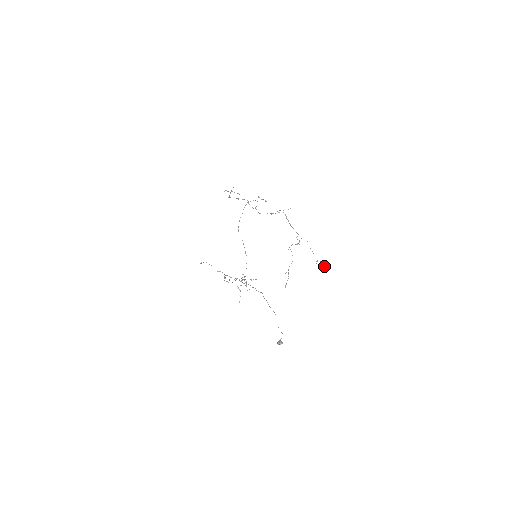
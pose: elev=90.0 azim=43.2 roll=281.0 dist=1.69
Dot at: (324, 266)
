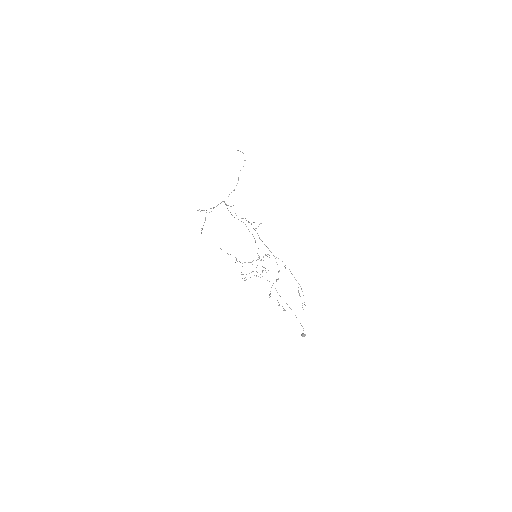
Dot at: occluded
